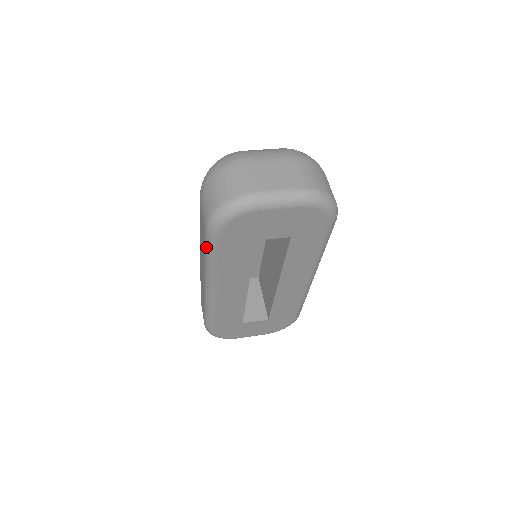
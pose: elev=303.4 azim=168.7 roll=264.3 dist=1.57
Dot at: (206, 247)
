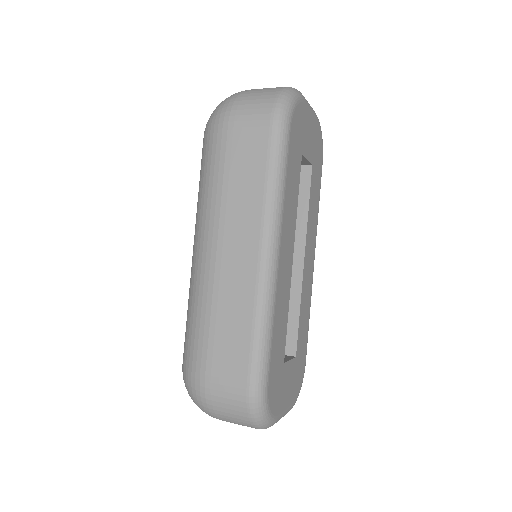
Dot at: (274, 155)
